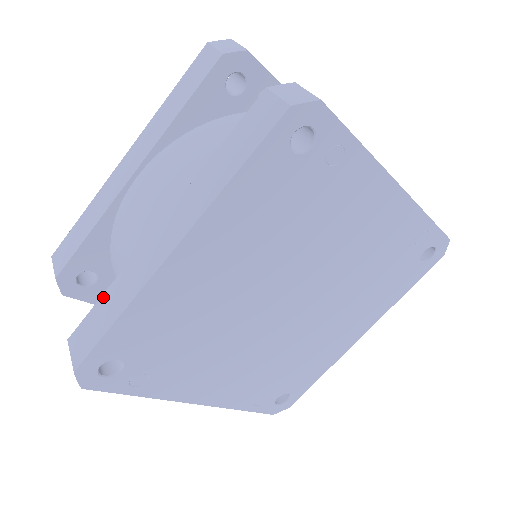
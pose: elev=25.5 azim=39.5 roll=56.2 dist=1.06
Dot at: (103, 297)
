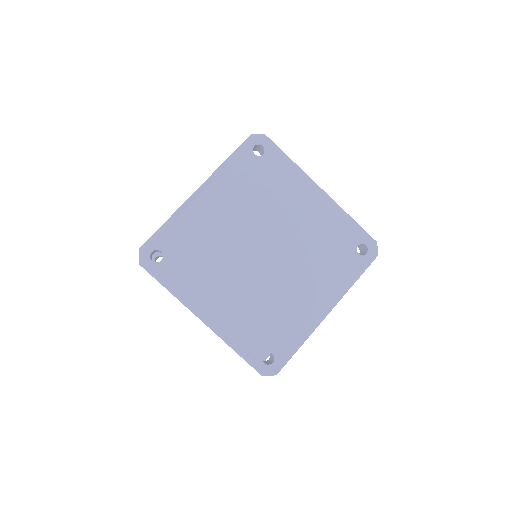
Dot at: occluded
